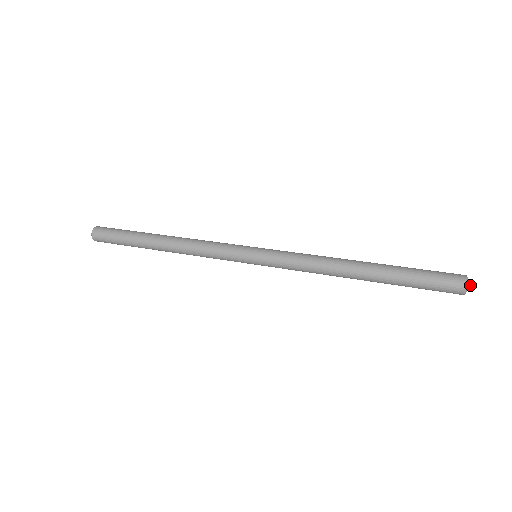
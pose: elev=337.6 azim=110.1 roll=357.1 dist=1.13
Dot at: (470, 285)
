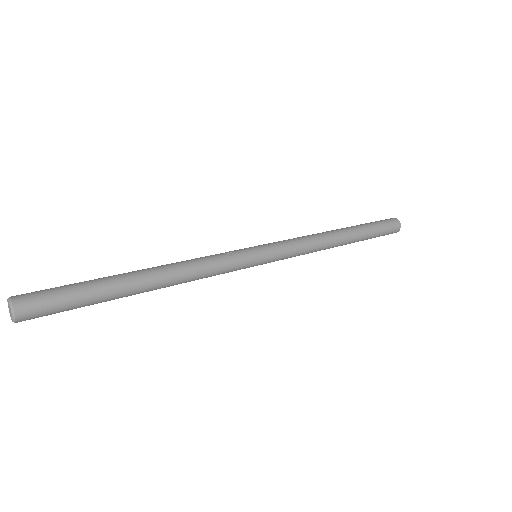
Dot at: occluded
